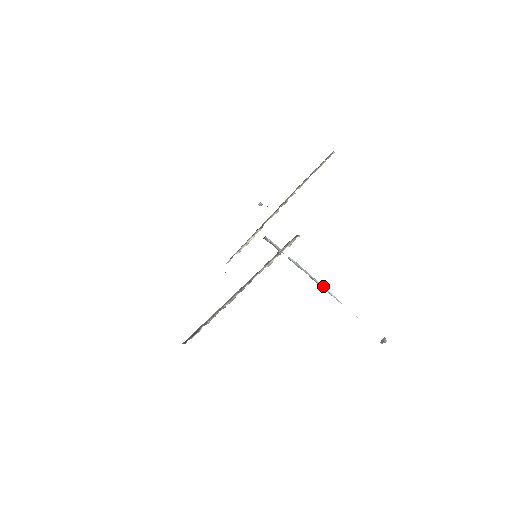
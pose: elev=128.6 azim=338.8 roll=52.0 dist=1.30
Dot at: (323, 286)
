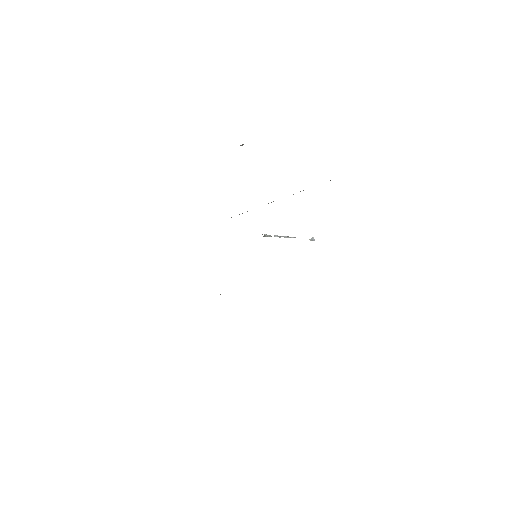
Dot at: (290, 237)
